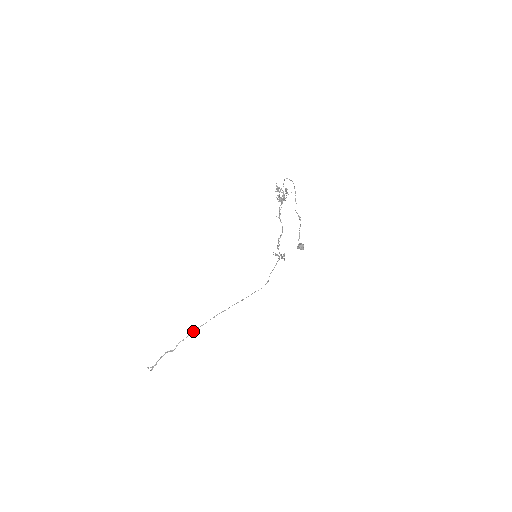
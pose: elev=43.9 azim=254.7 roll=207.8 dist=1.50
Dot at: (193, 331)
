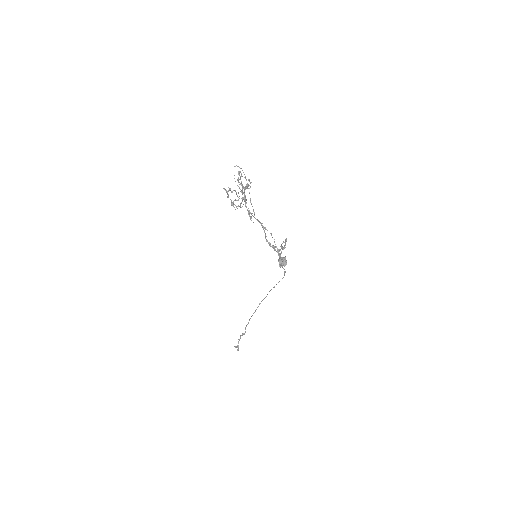
Dot at: (249, 319)
